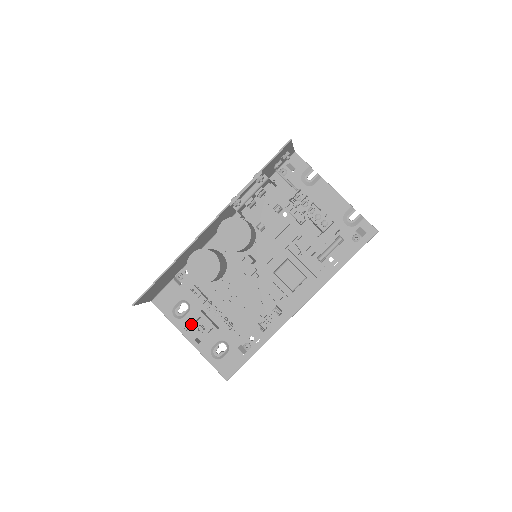
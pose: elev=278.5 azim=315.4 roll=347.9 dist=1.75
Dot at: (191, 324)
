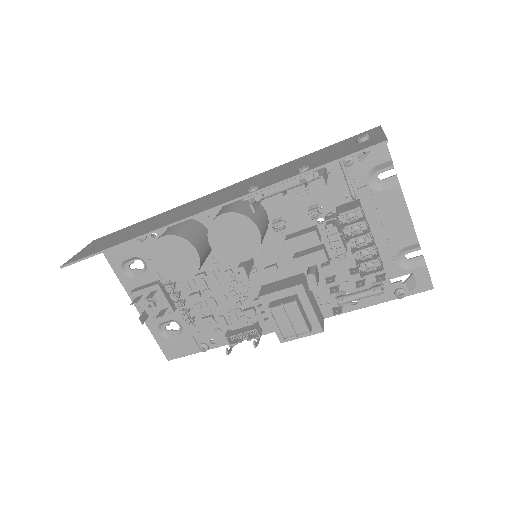
Dot at: (141, 293)
